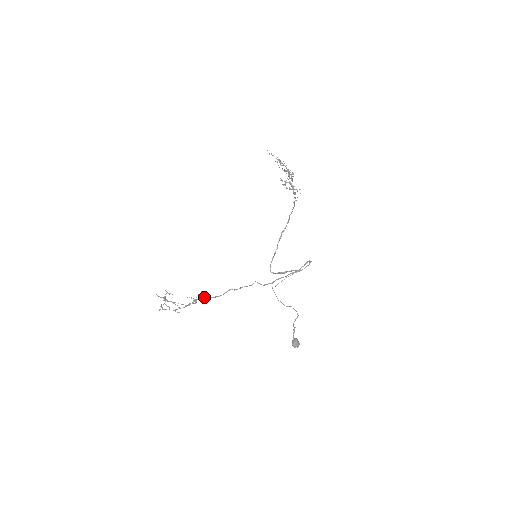
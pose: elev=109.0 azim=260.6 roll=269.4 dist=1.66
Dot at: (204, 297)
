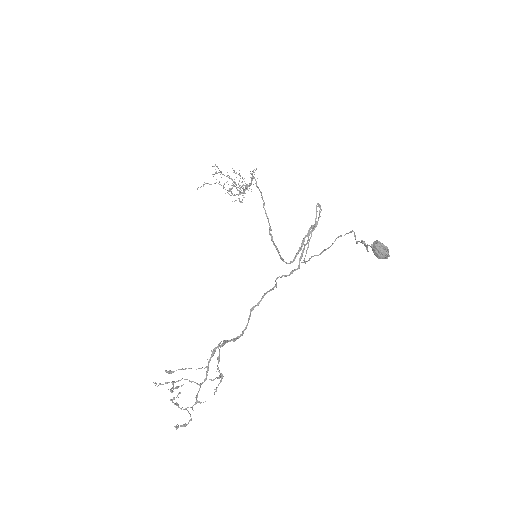
Dot at: (224, 341)
